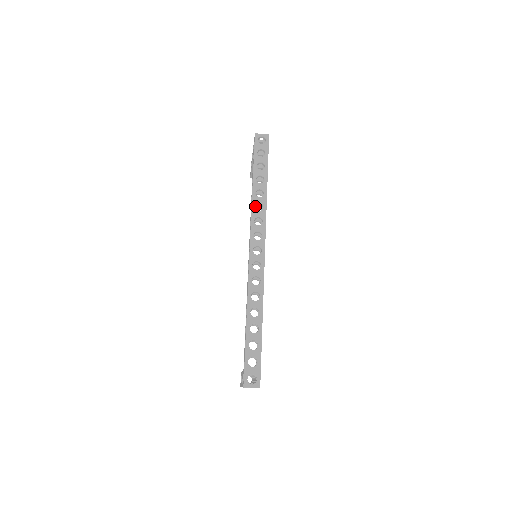
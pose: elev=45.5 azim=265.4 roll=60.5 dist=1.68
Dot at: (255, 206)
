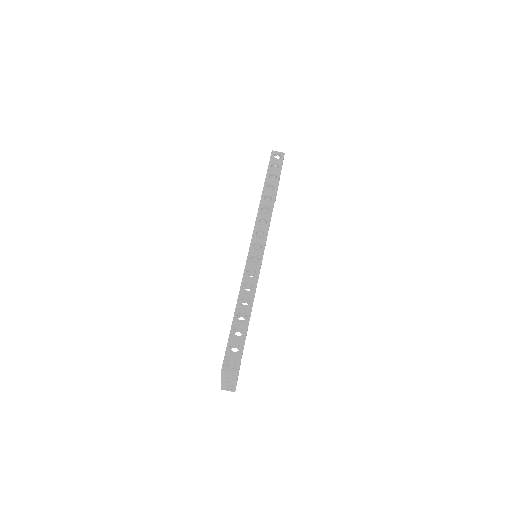
Dot at: (262, 211)
